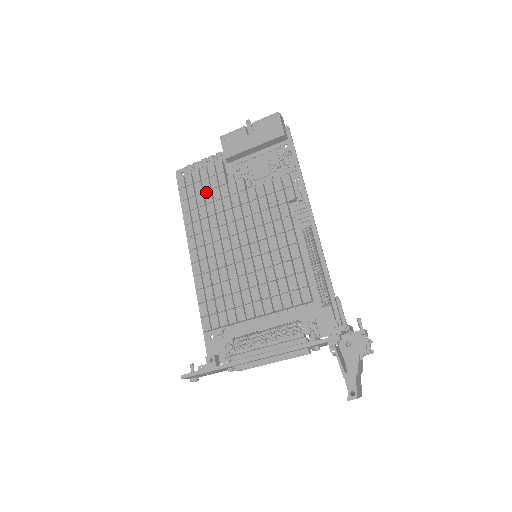
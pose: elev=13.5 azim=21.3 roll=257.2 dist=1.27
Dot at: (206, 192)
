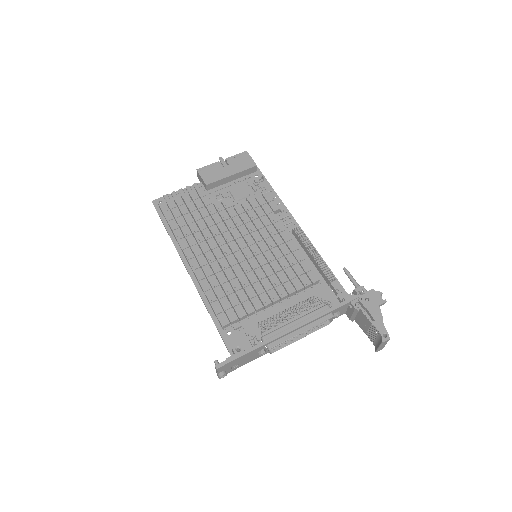
Dot at: (193, 211)
